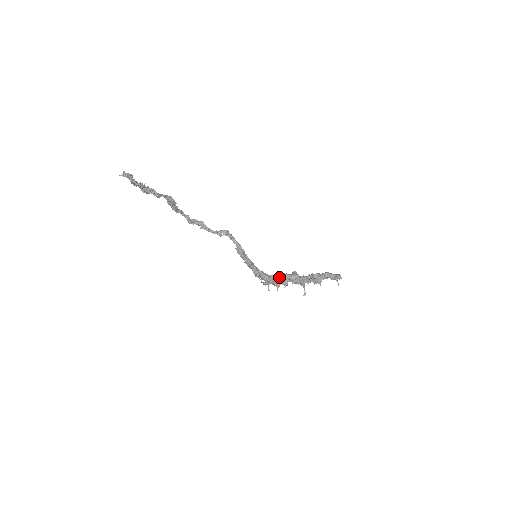
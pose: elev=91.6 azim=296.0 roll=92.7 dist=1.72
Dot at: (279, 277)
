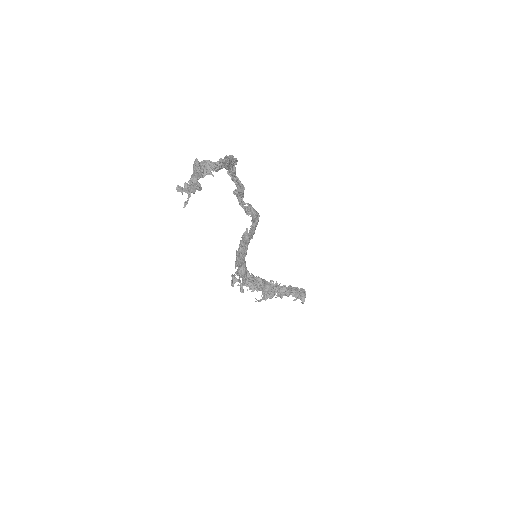
Dot at: (254, 281)
